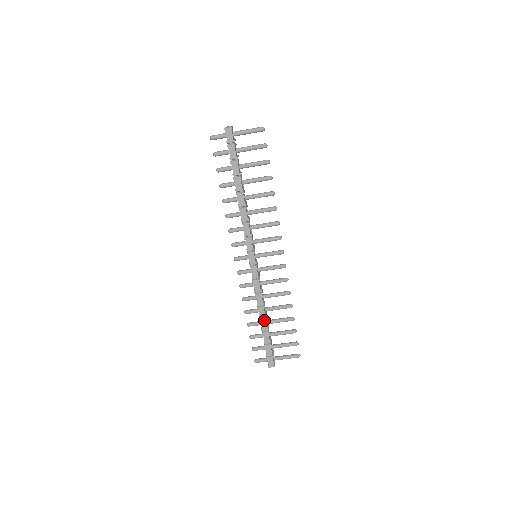
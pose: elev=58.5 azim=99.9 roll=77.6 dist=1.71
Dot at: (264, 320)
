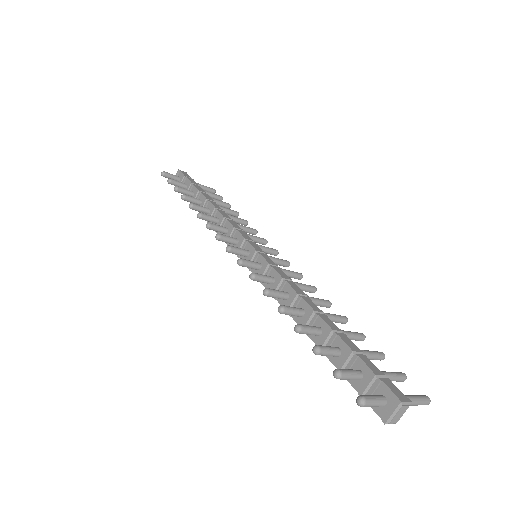
Dot at: occluded
